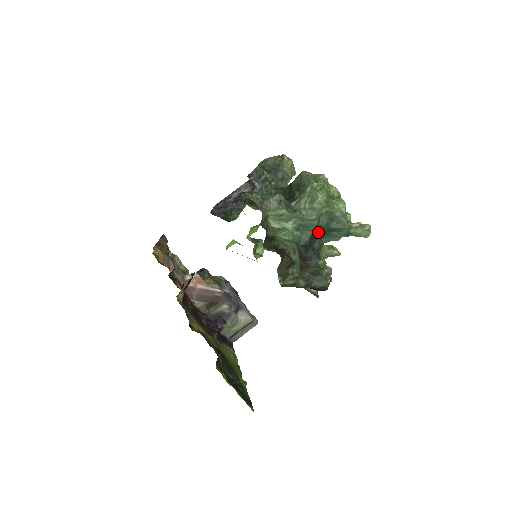
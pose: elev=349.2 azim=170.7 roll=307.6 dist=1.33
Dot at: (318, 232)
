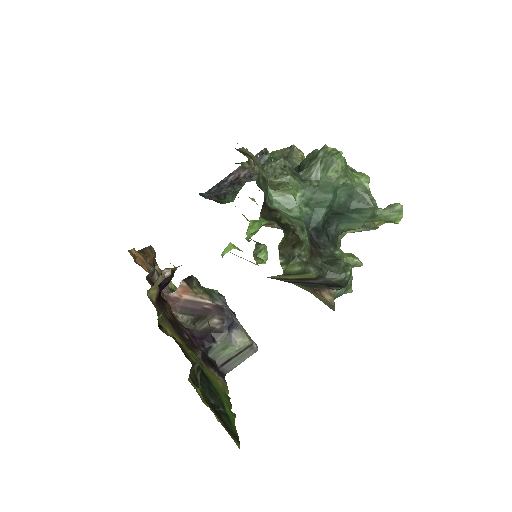
Dot at: (334, 214)
